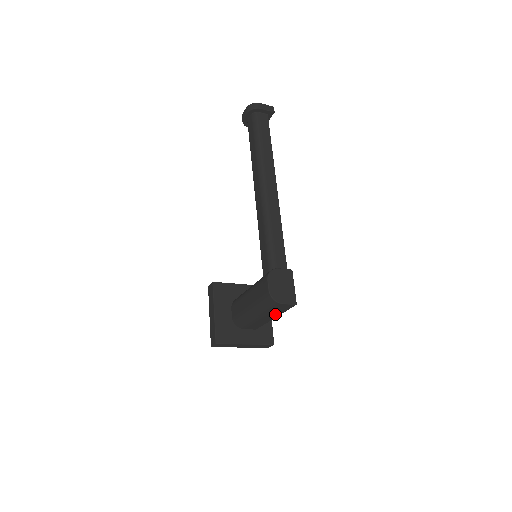
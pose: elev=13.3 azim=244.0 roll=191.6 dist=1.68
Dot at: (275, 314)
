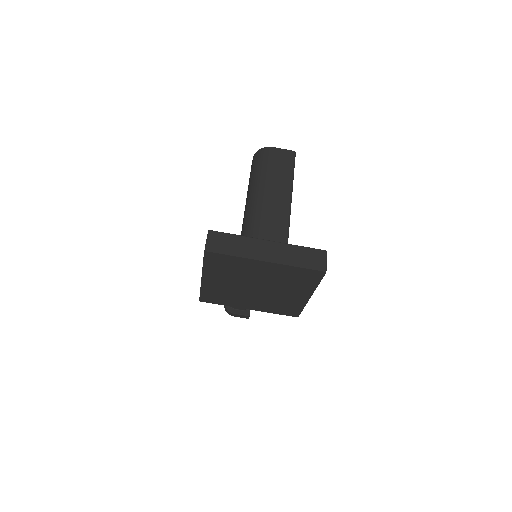
Dot at: (283, 184)
